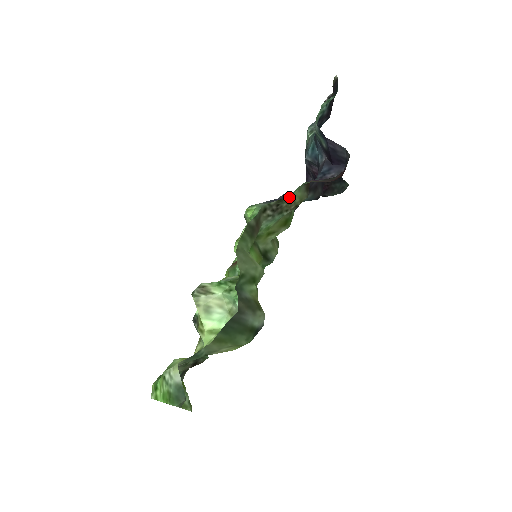
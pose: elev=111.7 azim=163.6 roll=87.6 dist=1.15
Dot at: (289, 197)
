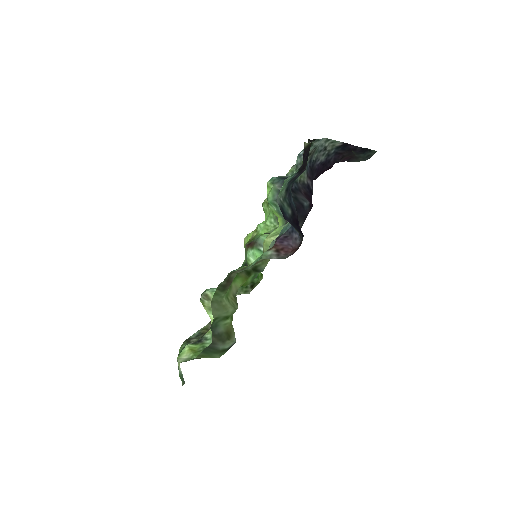
Dot at: (253, 262)
